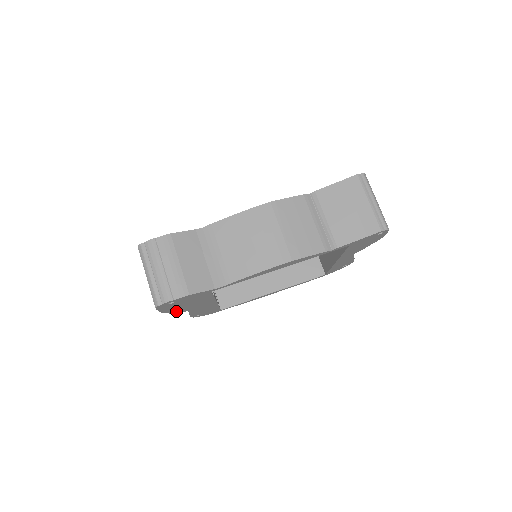
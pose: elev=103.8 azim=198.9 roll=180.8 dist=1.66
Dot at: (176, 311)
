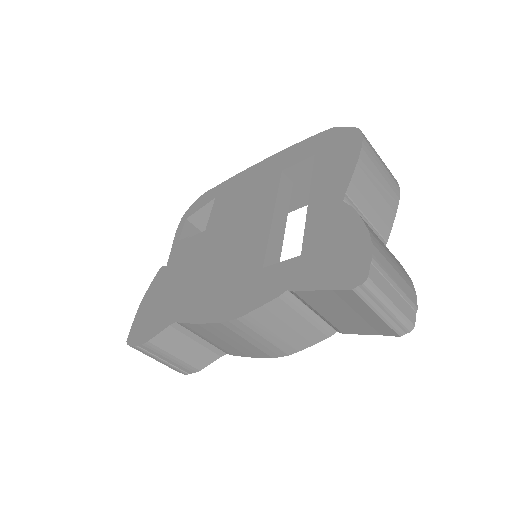
Dot at: occluded
